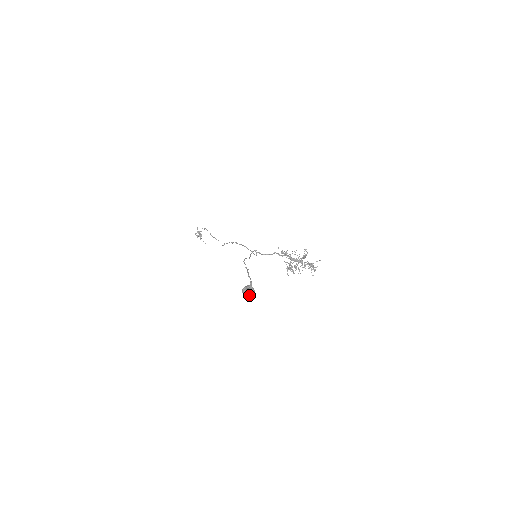
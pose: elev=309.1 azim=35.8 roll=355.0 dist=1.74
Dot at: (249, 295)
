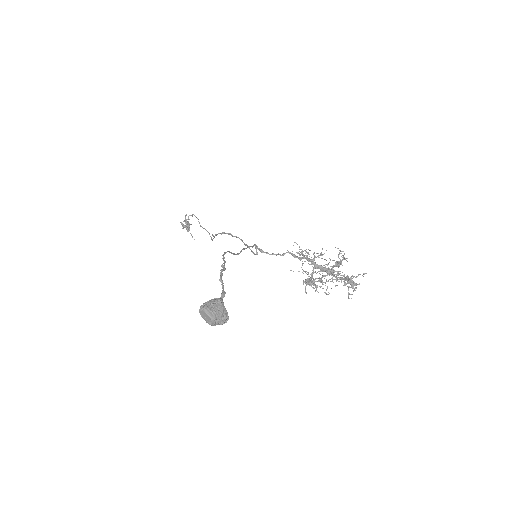
Dot at: (212, 319)
